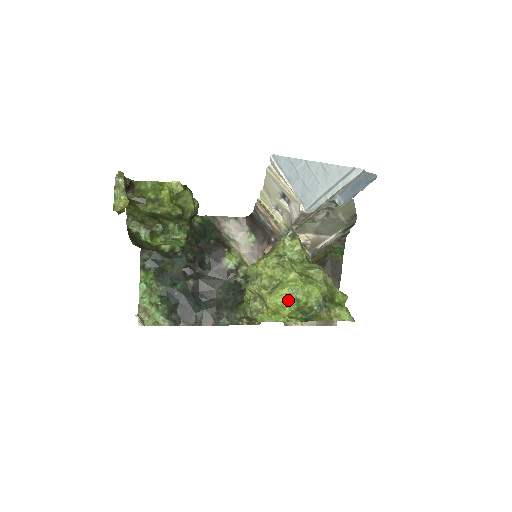
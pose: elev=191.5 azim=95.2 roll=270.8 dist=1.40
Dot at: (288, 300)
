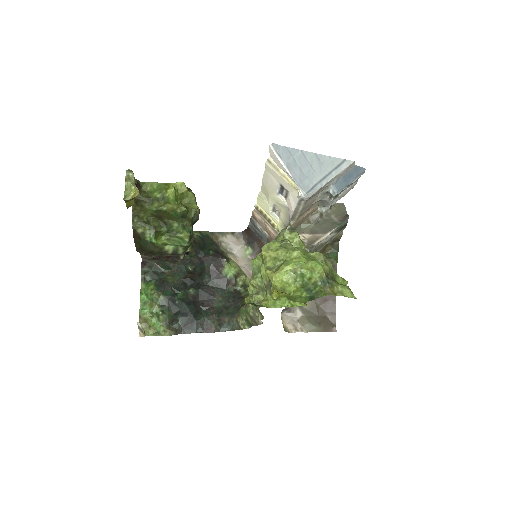
Dot at: (293, 276)
